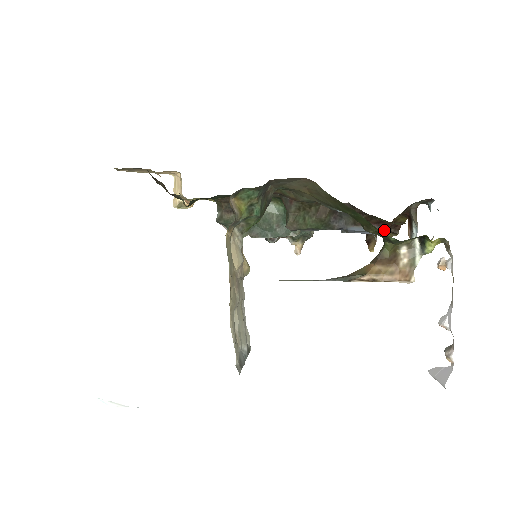
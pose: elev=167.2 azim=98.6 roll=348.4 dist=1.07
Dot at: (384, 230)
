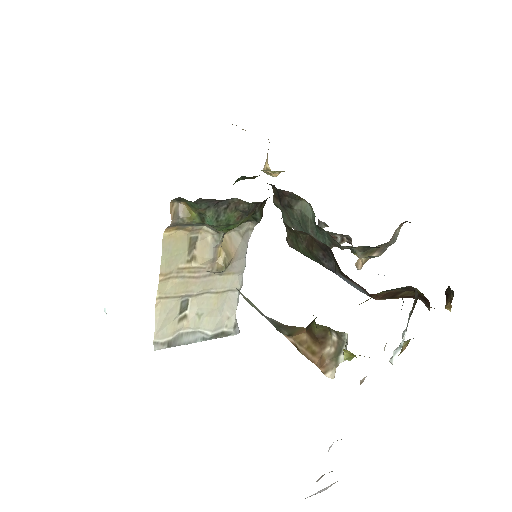
Dot at: (374, 298)
